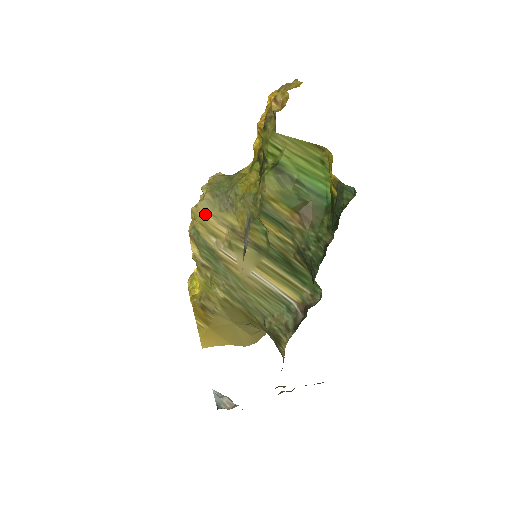
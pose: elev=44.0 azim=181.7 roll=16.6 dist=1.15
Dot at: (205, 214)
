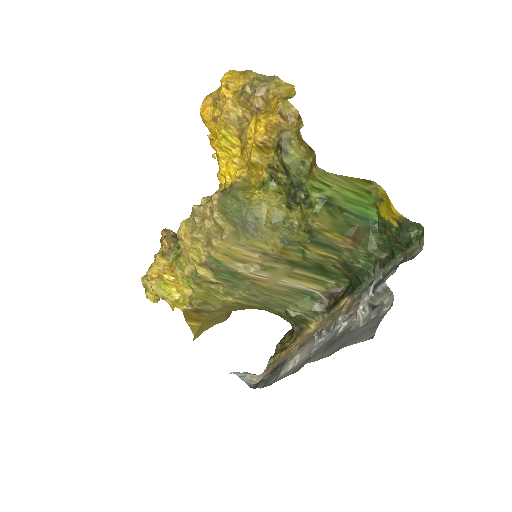
Dot at: (231, 246)
